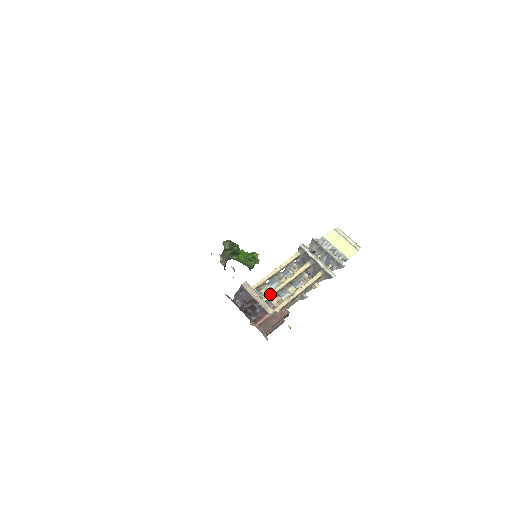
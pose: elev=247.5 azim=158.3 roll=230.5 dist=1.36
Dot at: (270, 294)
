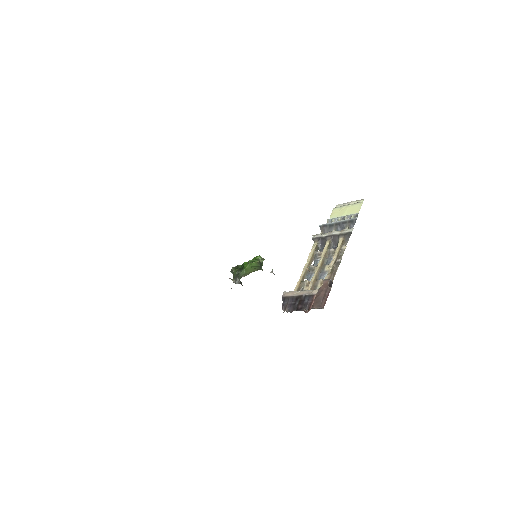
Dot at: (310, 284)
